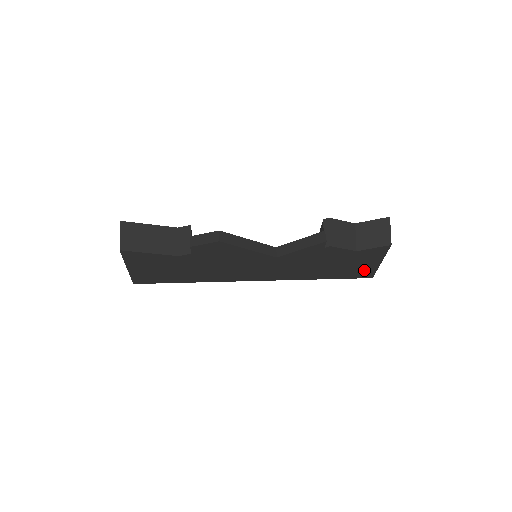
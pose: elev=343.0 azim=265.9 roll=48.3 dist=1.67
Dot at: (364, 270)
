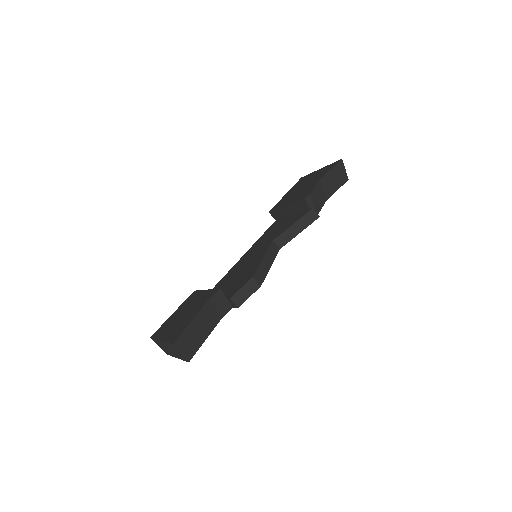
Dot at: occluded
